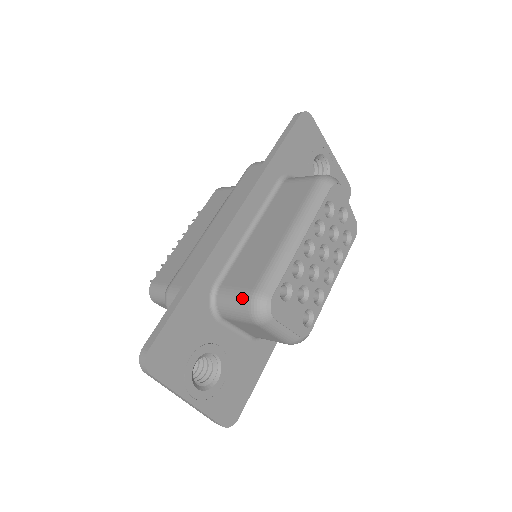
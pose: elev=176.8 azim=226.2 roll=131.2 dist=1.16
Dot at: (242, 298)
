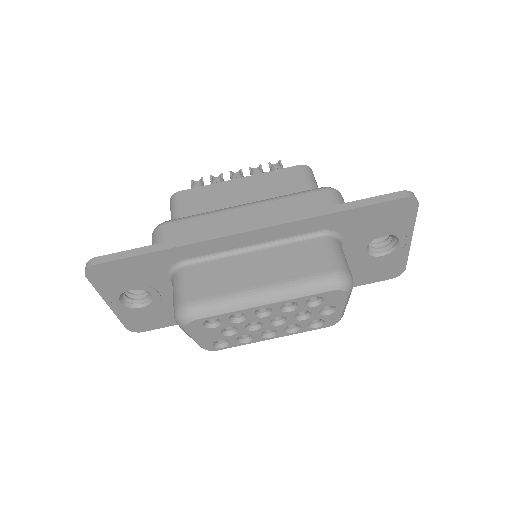
Dot at: (181, 296)
